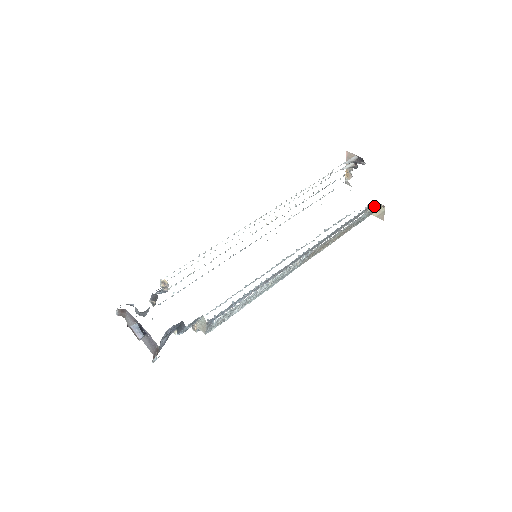
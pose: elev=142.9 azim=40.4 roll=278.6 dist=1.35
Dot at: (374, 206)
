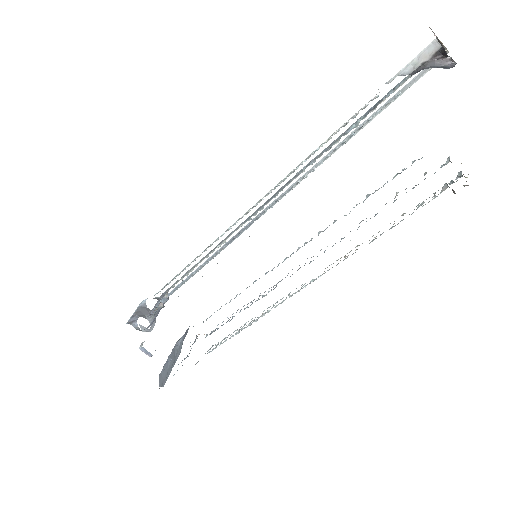
Dot at: (446, 186)
